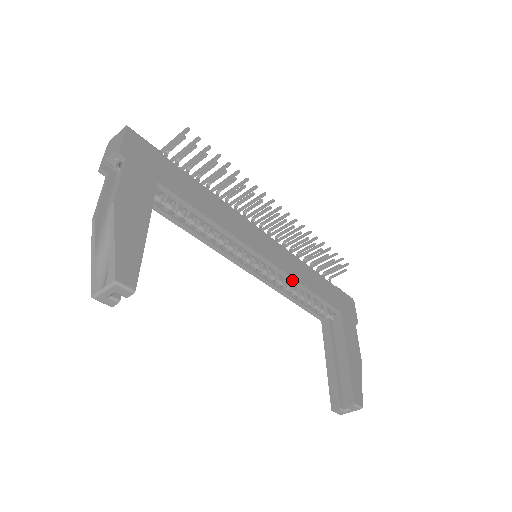
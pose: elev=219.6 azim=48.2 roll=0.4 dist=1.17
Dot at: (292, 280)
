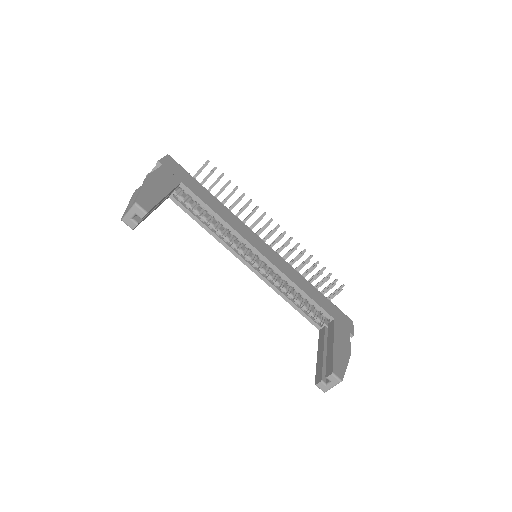
Dot at: (285, 278)
